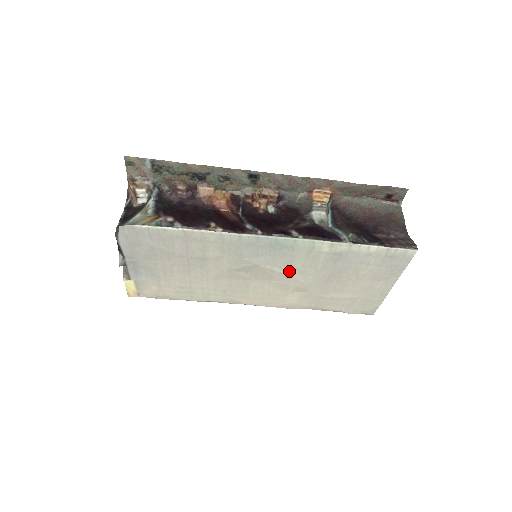
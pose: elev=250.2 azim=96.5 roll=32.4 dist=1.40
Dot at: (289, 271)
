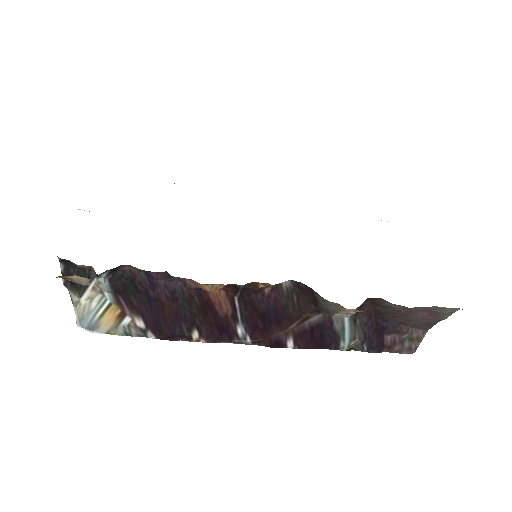
Dot at: occluded
